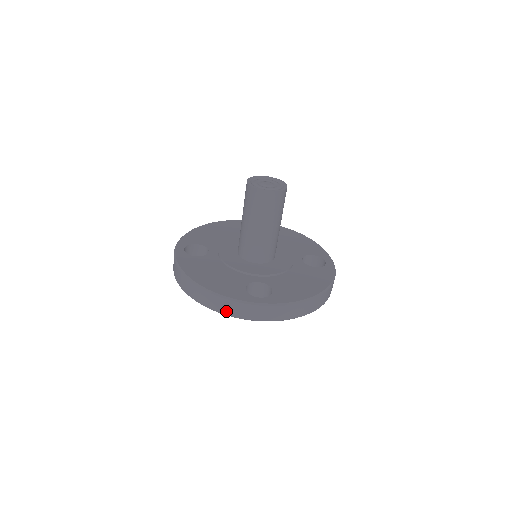
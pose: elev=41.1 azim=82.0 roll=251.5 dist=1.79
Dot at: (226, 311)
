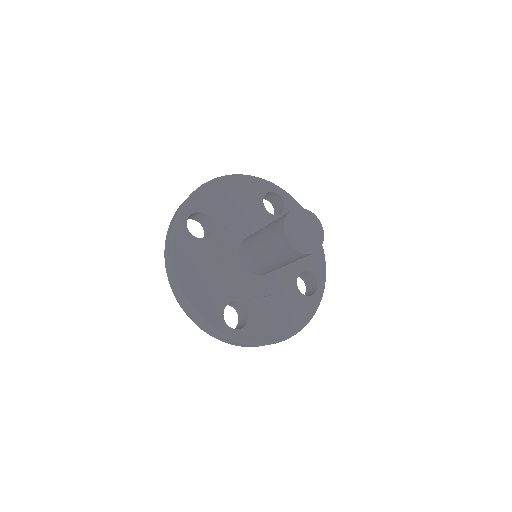
Dot at: (195, 322)
